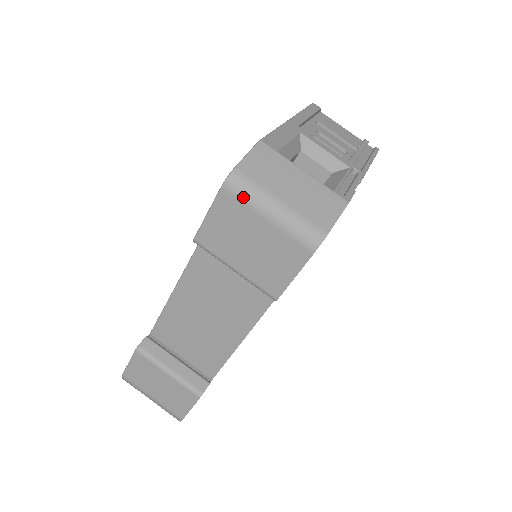
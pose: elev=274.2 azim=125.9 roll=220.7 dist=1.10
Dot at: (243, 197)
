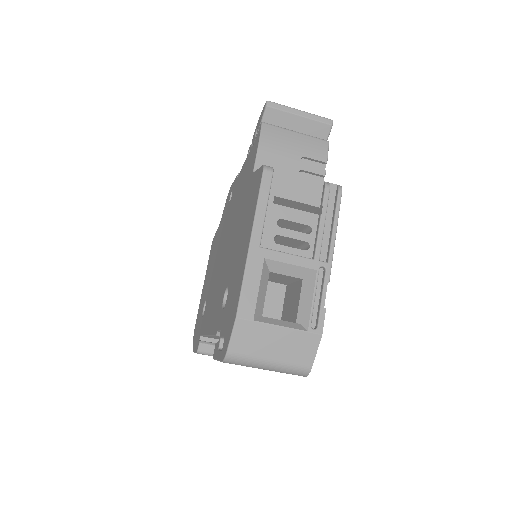
Dot at: (241, 365)
